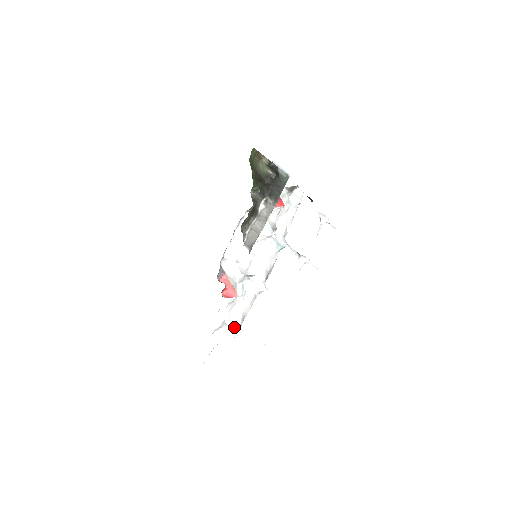
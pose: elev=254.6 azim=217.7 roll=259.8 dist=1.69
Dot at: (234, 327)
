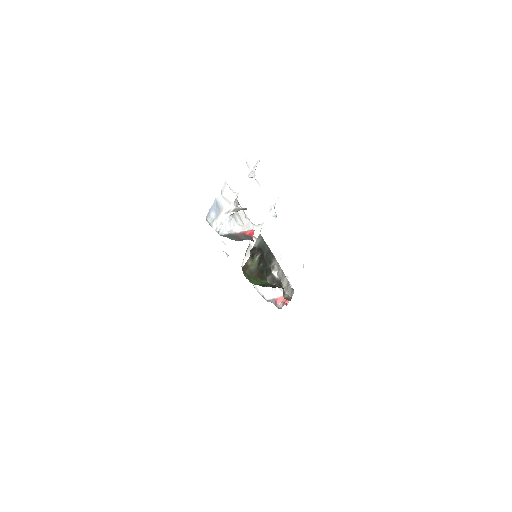
Dot at: occluded
